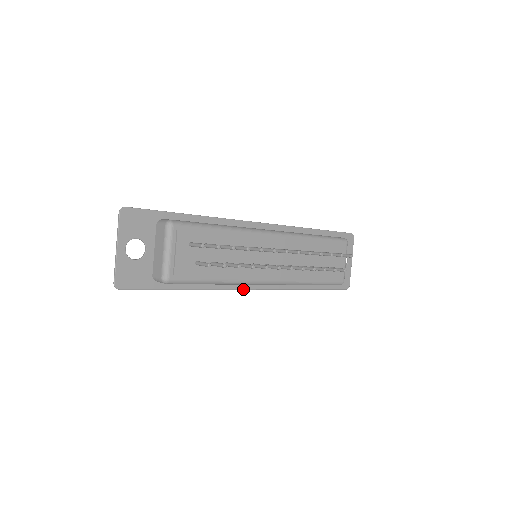
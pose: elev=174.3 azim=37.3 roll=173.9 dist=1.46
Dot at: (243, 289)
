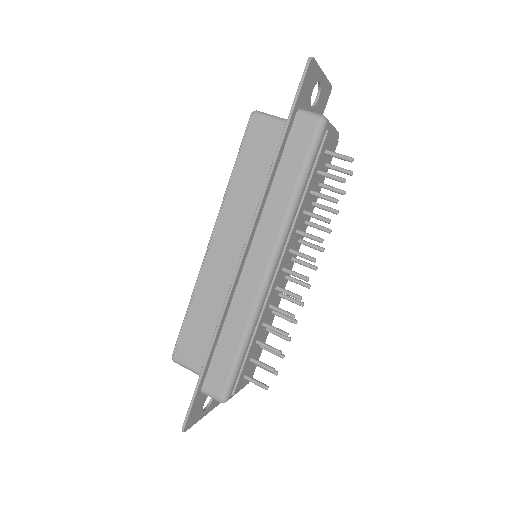
Dot at: occluded
